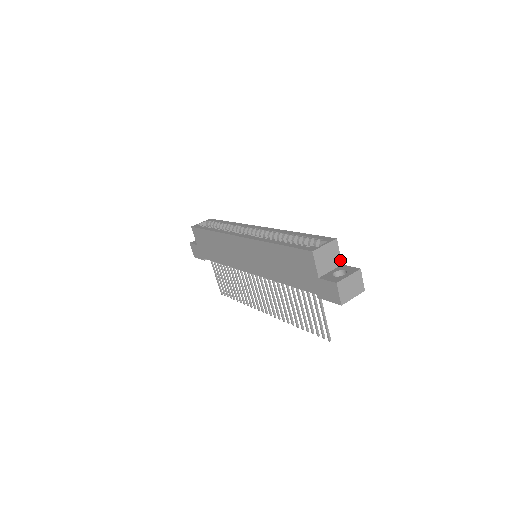
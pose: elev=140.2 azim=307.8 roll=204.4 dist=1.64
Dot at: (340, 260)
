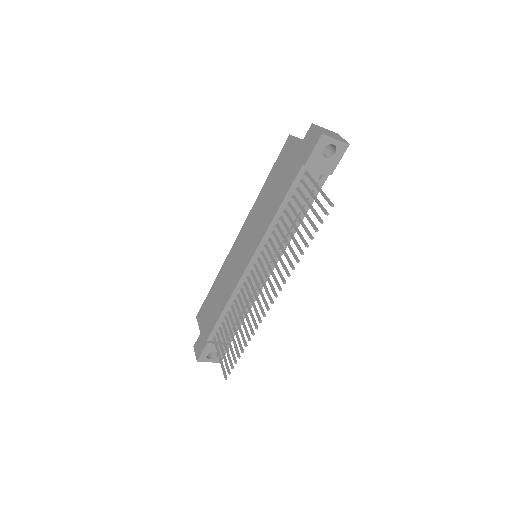
Dot at: occluded
